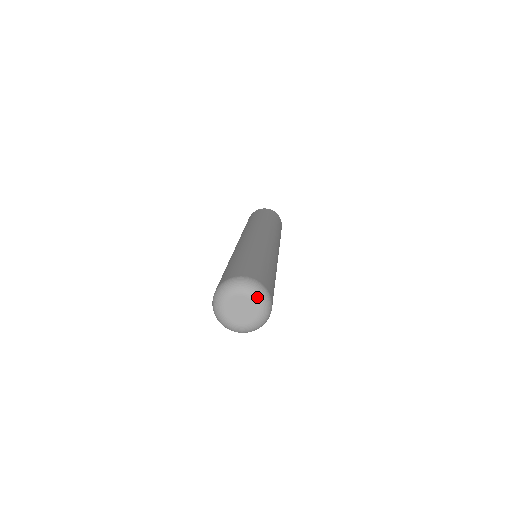
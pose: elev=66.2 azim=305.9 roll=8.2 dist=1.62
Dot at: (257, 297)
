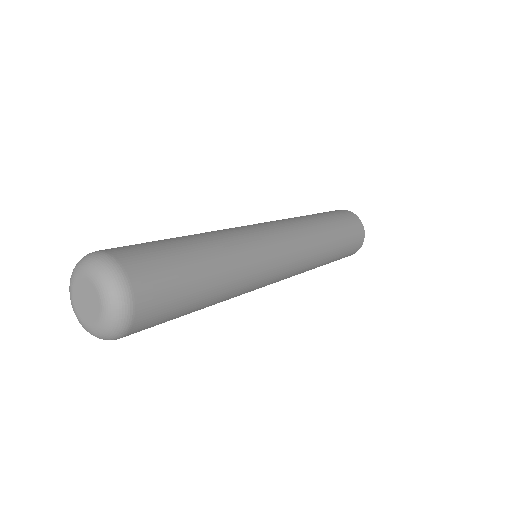
Dot at: (84, 268)
